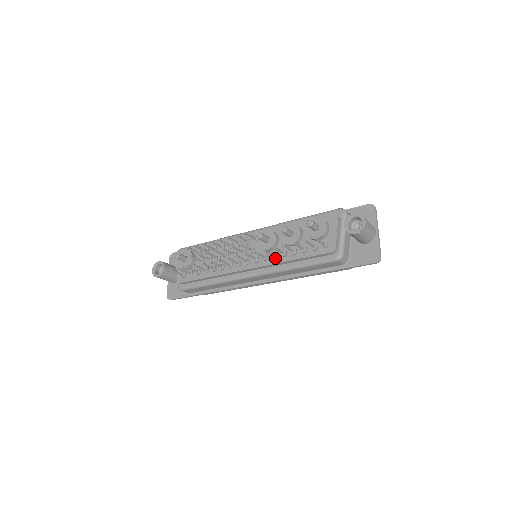
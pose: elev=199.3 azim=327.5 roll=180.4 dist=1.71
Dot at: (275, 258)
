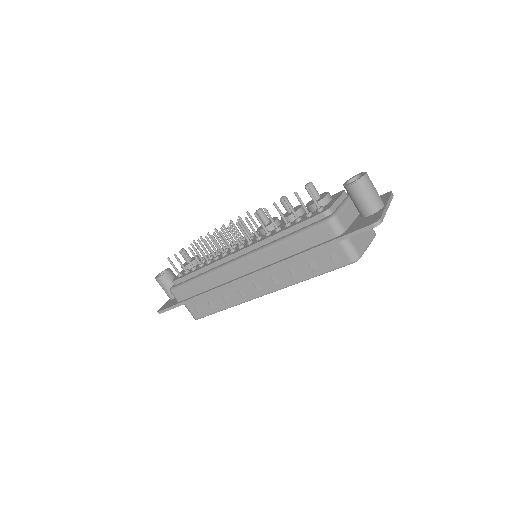
Dot at: (267, 235)
